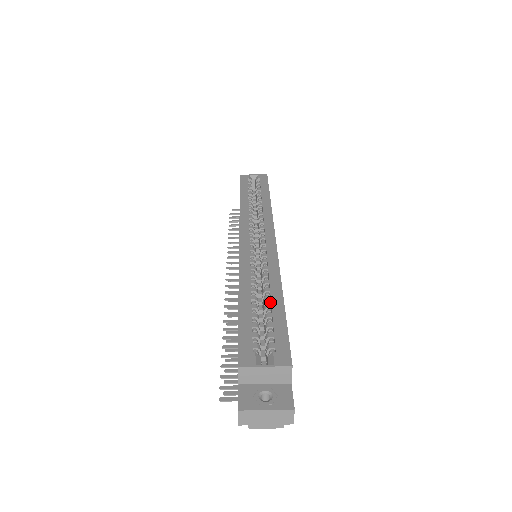
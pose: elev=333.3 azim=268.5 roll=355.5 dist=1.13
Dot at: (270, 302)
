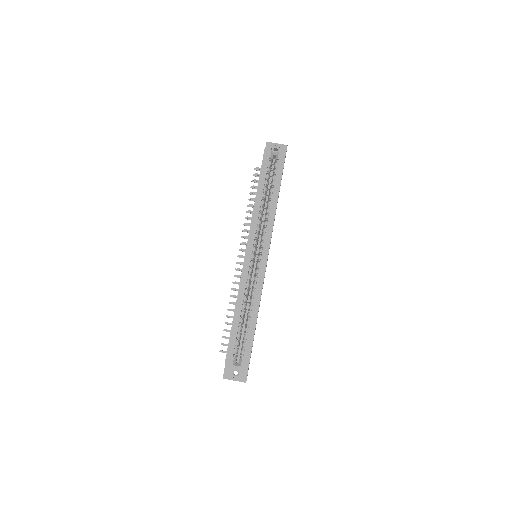
Dot at: (250, 317)
